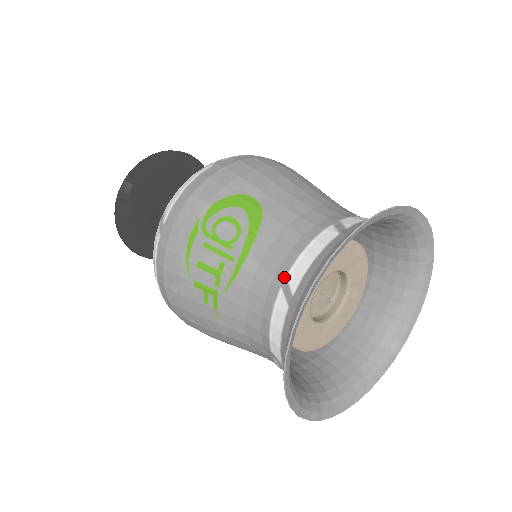
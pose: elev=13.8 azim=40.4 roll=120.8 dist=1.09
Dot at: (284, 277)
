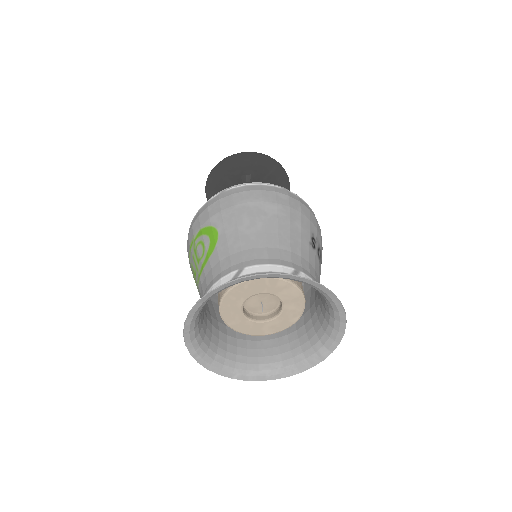
Dot at: occluded
